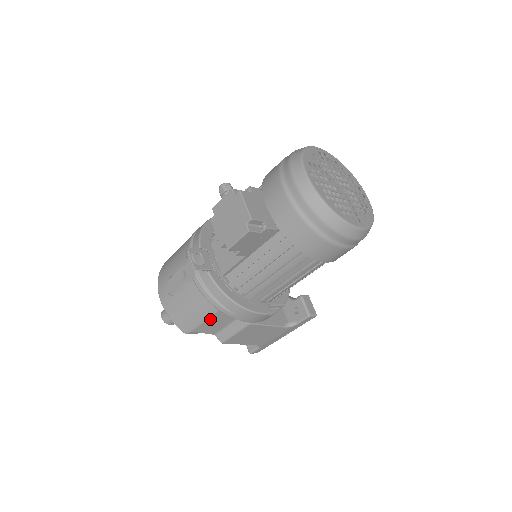
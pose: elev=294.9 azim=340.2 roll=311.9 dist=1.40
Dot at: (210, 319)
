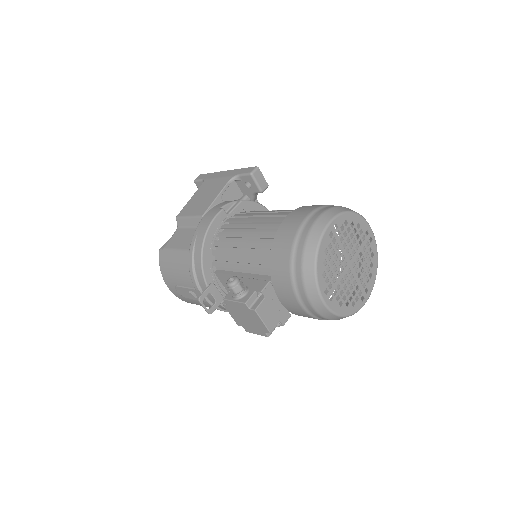
Dot at: occluded
